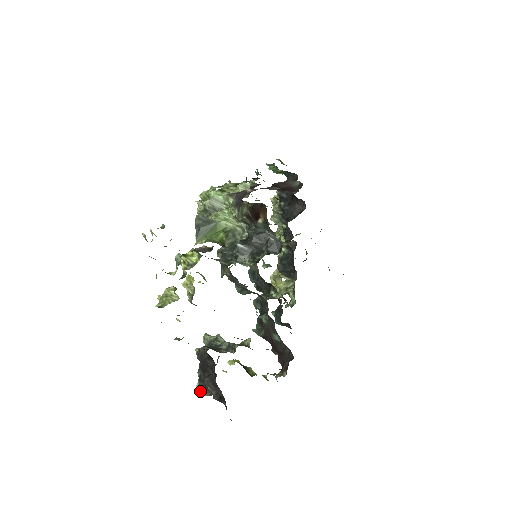
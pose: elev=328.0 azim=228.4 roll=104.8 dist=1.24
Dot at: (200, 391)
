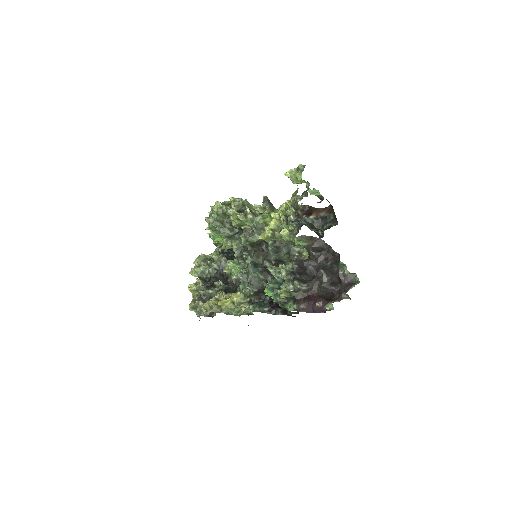
Dot at: (300, 285)
